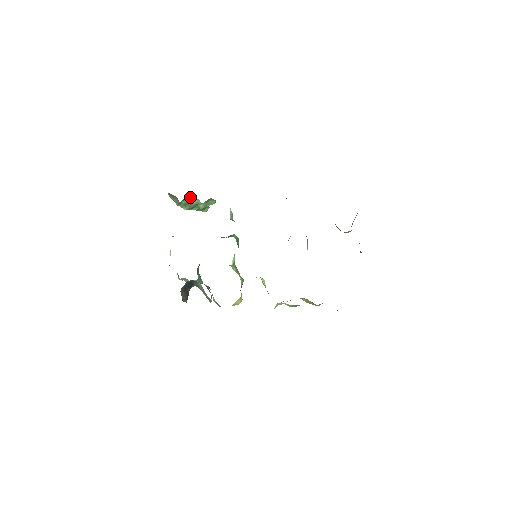
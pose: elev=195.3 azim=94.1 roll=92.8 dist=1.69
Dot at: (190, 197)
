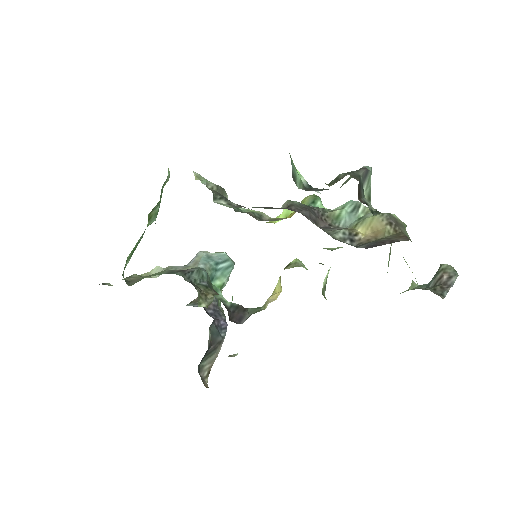
Dot at: occluded
